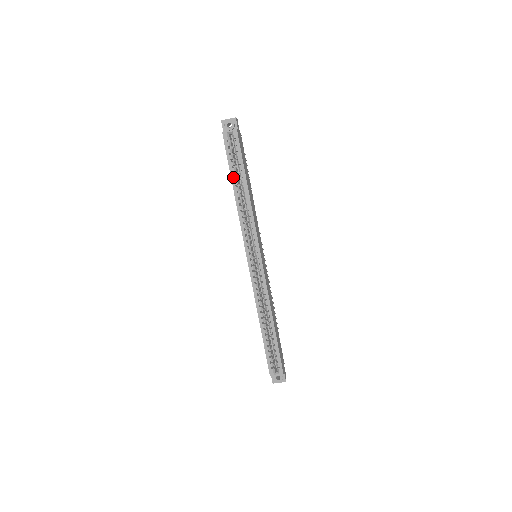
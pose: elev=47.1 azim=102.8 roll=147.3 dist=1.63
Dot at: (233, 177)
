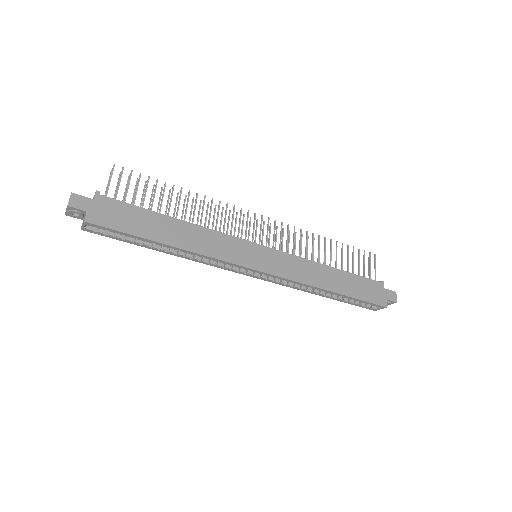
Dot at: (146, 247)
